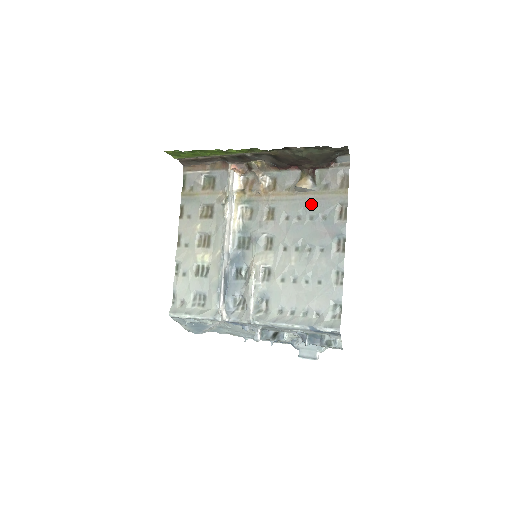
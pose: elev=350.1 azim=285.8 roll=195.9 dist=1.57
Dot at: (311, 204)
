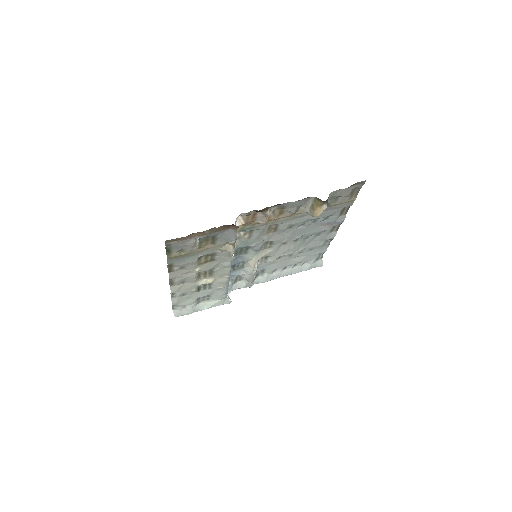
Dot at: occluded
